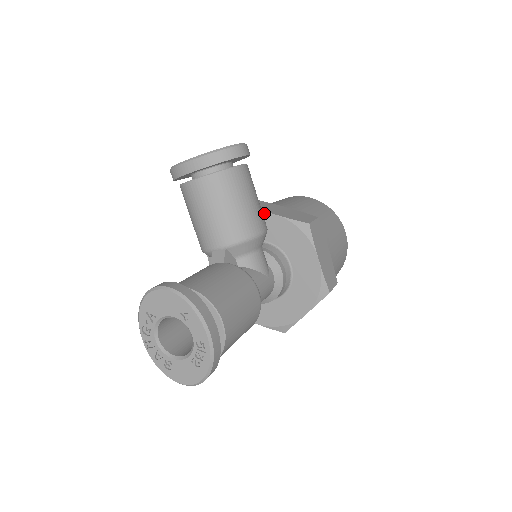
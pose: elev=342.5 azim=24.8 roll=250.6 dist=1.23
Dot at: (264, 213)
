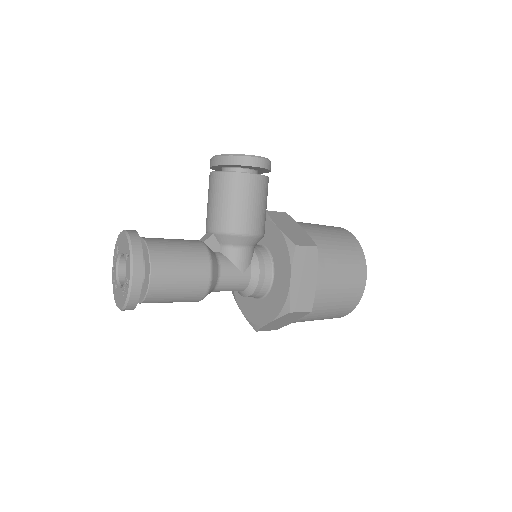
Dot at: (272, 223)
